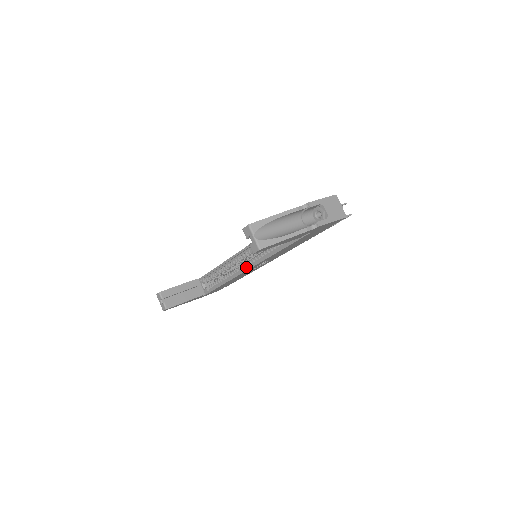
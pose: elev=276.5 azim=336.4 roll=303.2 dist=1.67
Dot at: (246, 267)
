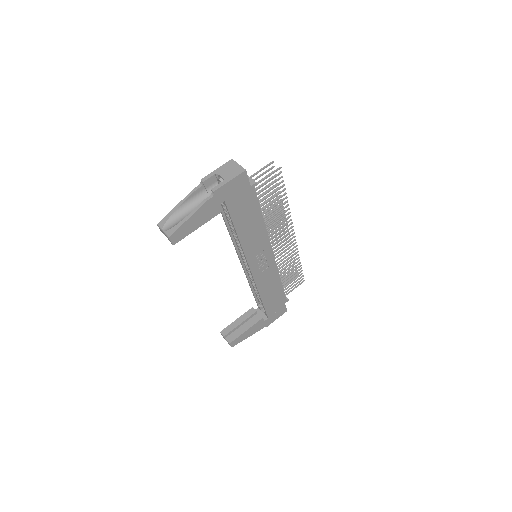
Dot at: (251, 270)
